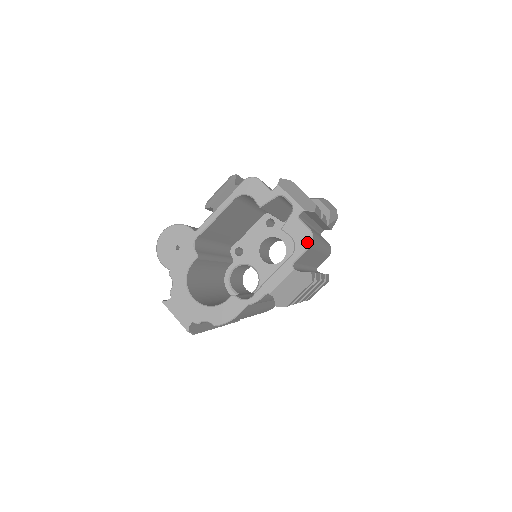
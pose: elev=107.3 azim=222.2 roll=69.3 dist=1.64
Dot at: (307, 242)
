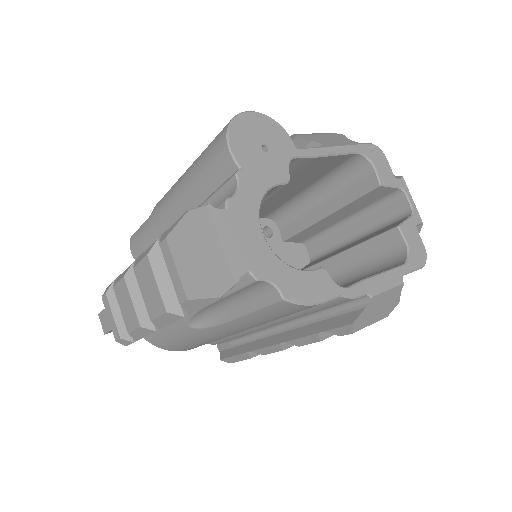
Dot at: (421, 260)
